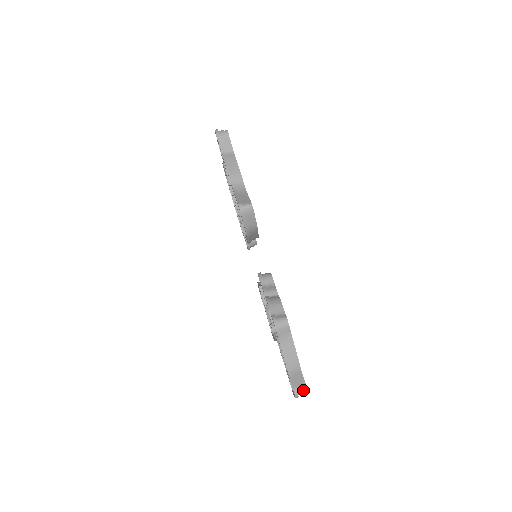
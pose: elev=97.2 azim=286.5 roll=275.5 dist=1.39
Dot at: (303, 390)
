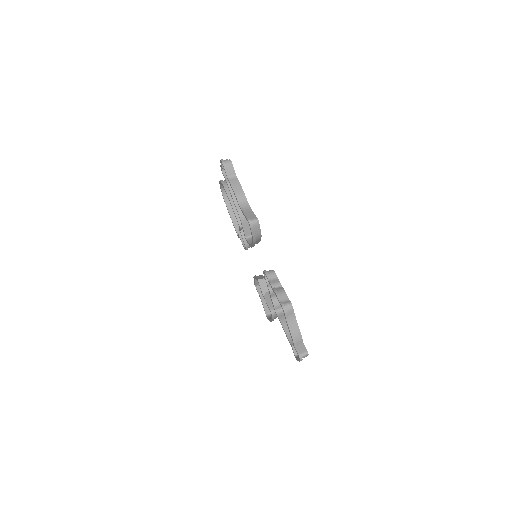
Dot at: (305, 355)
